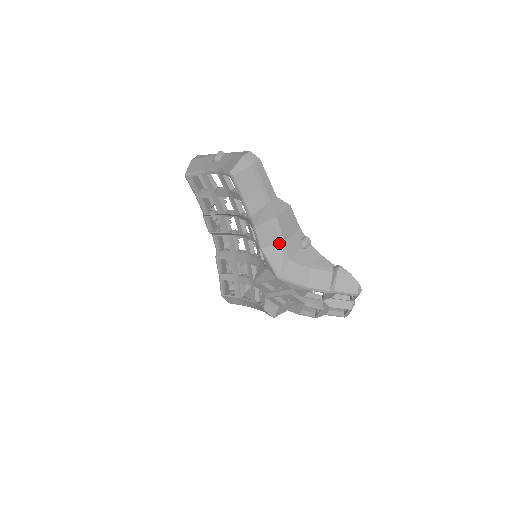
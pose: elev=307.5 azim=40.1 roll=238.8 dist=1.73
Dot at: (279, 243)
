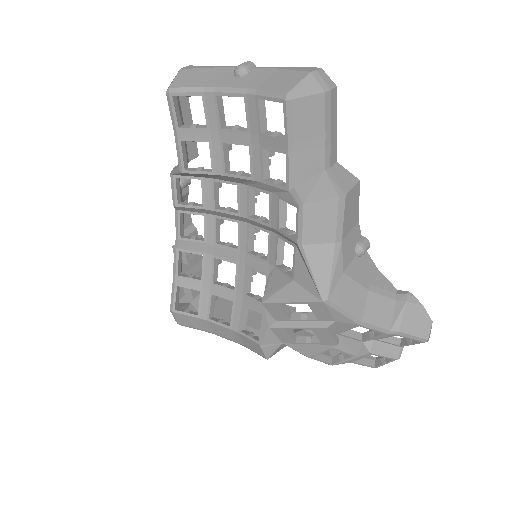
Dot at: (334, 241)
